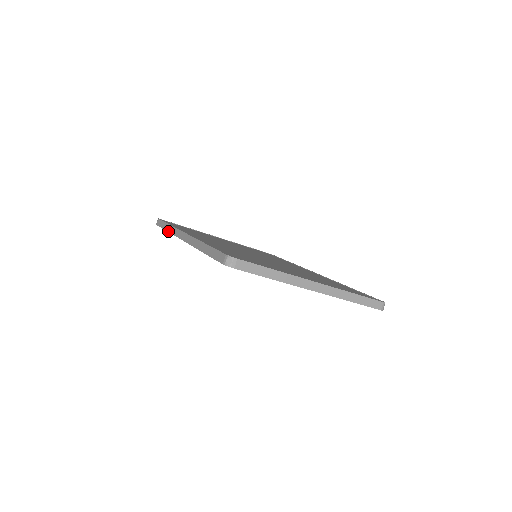
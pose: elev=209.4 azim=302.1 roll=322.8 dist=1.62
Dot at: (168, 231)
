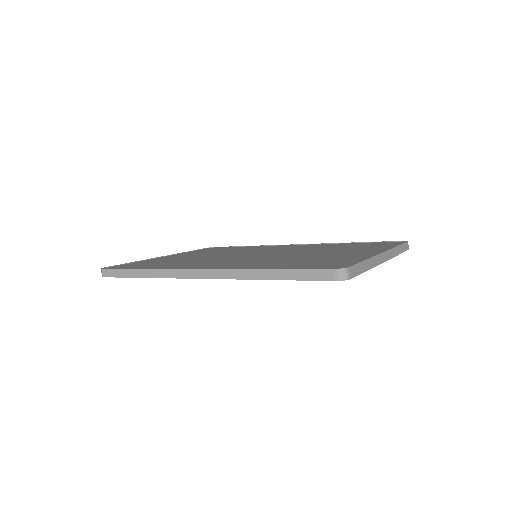
Dot at: (150, 277)
